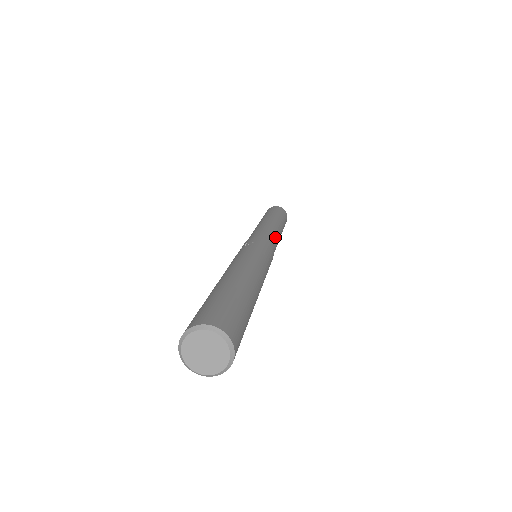
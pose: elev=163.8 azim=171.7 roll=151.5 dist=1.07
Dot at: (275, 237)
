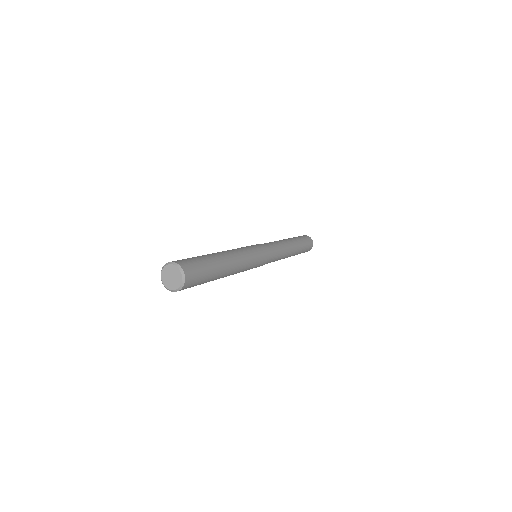
Dot at: (276, 245)
